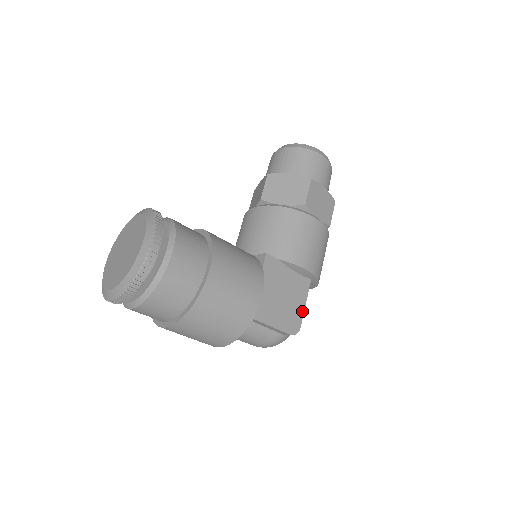
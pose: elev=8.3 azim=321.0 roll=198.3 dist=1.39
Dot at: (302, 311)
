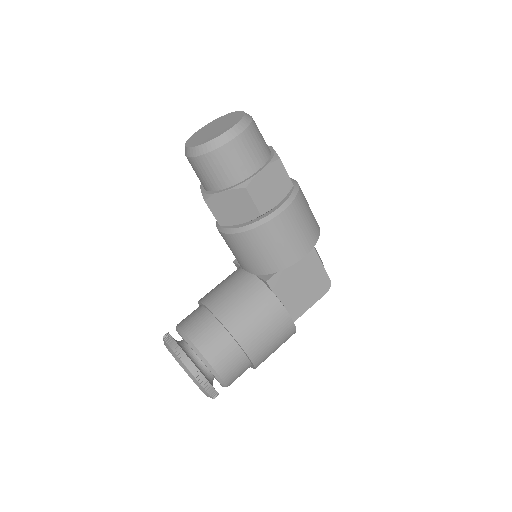
Dot at: (323, 270)
